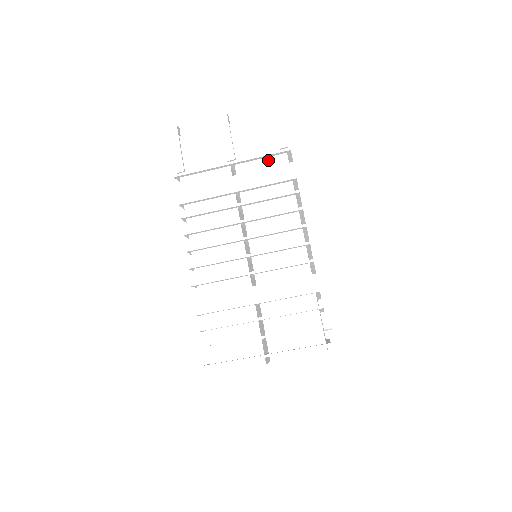
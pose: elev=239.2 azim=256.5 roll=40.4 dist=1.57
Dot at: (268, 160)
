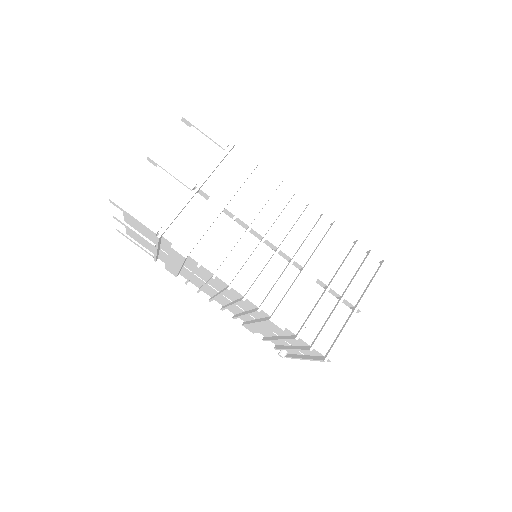
Dot at: (223, 165)
